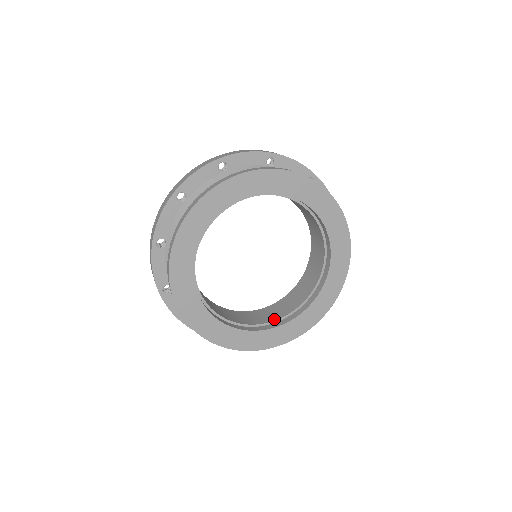
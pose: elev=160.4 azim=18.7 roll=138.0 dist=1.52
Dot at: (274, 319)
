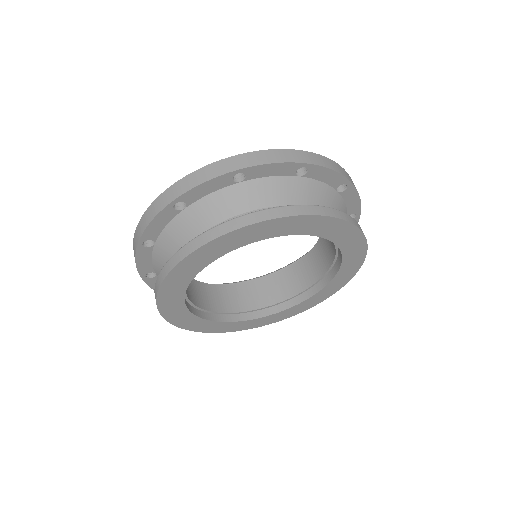
Dot at: (228, 310)
